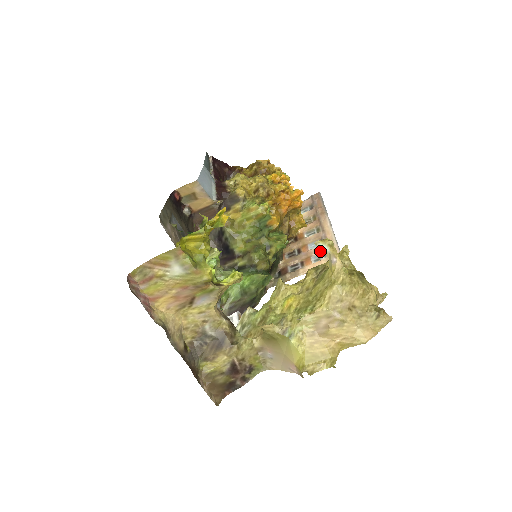
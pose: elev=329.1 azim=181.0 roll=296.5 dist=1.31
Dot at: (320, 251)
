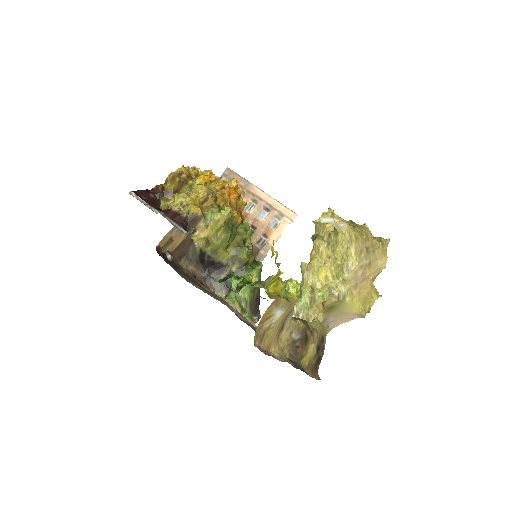
Dot at: (272, 218)
